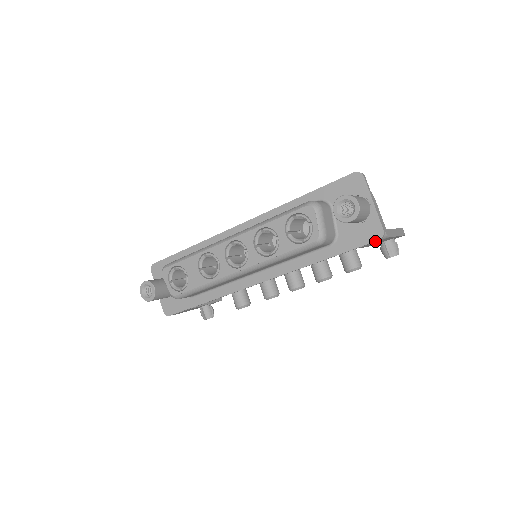
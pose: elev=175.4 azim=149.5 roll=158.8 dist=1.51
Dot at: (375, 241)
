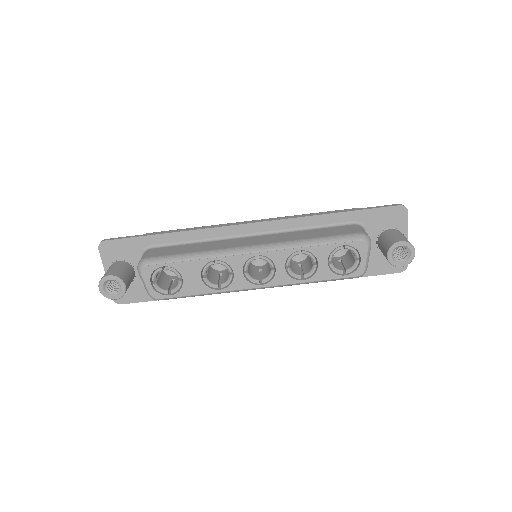
Dot at: occluded
